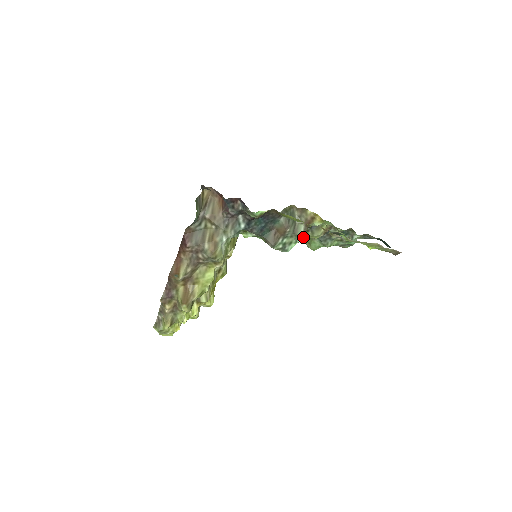
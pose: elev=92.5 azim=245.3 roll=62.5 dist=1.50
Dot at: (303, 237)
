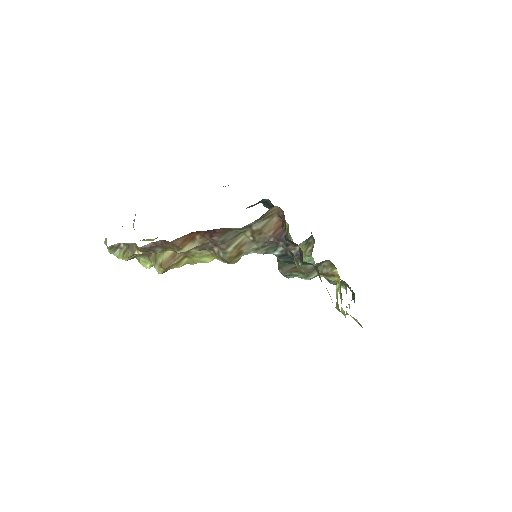
Dot at: (310, 279)
